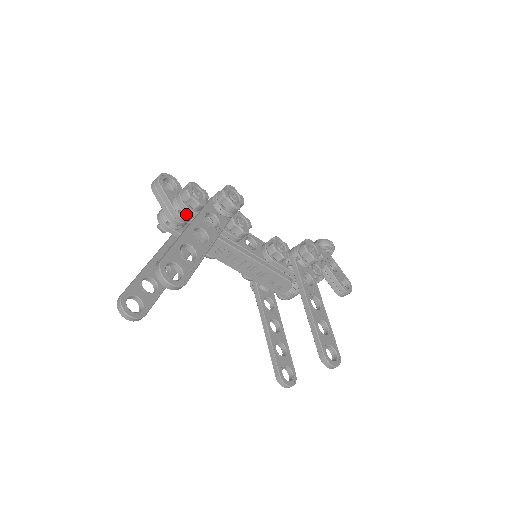
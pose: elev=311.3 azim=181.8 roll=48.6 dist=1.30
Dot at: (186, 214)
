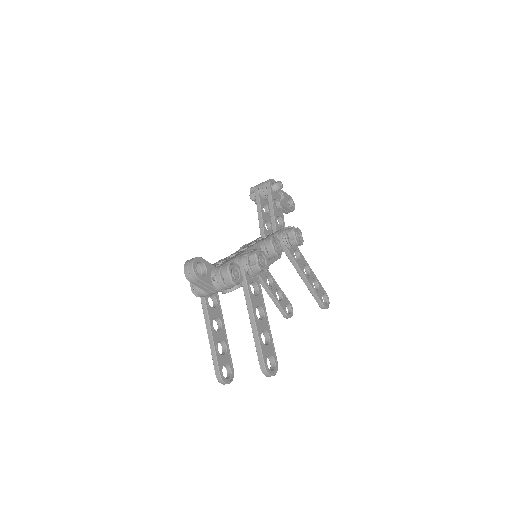
Dot at: occluded
